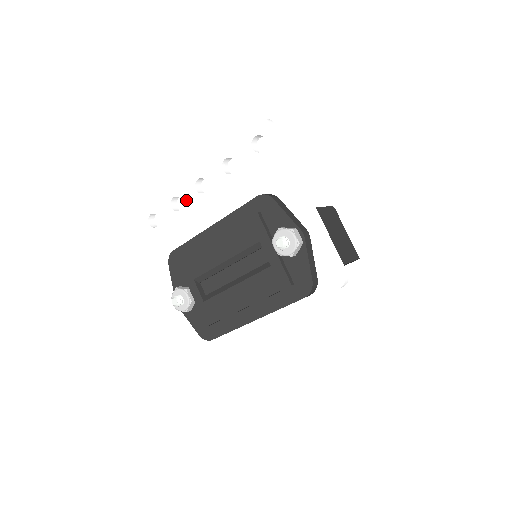
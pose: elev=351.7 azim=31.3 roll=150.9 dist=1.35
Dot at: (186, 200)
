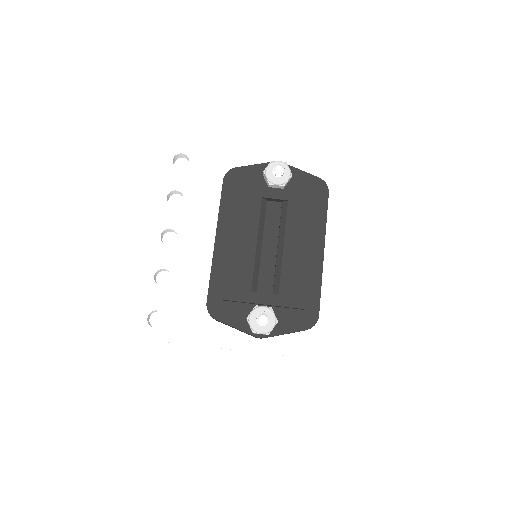
Dot at: (168, 263)
